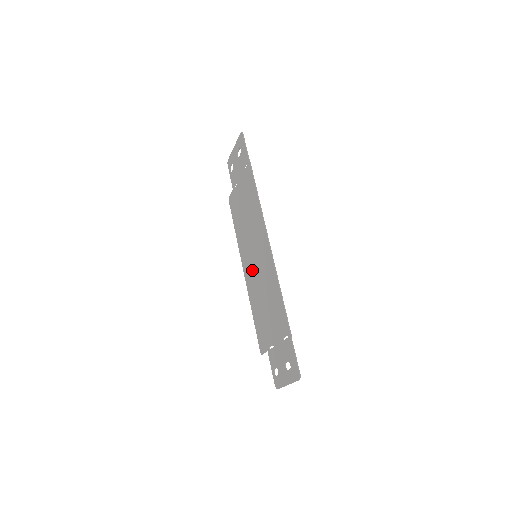
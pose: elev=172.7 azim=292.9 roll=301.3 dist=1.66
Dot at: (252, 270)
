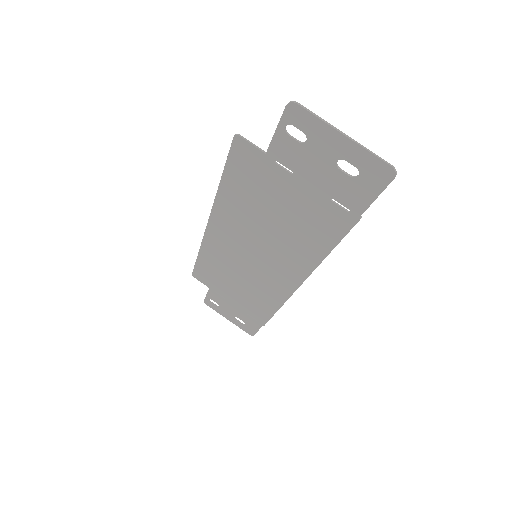
Dot at: (234, 250)
